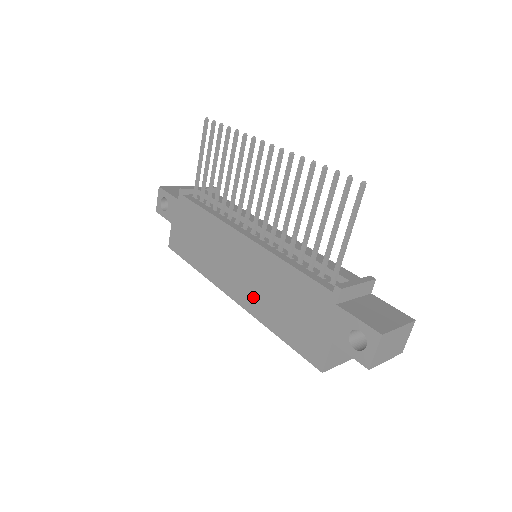
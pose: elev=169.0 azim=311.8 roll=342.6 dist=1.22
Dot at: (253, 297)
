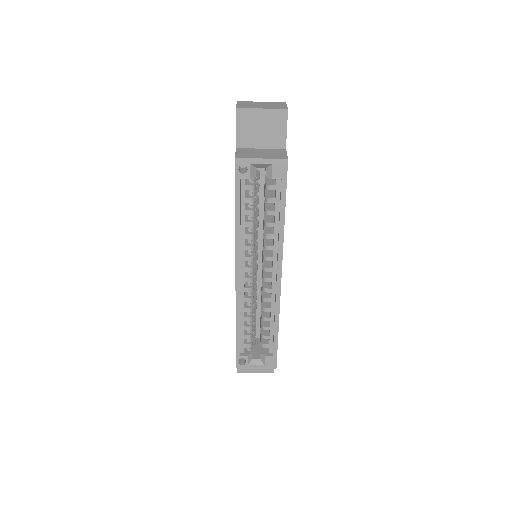
Dot at: occluded
